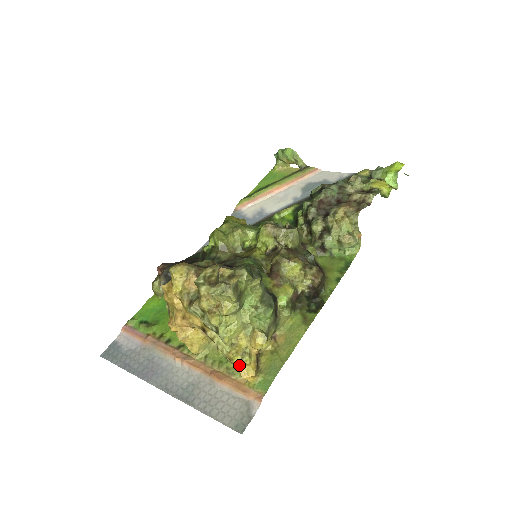
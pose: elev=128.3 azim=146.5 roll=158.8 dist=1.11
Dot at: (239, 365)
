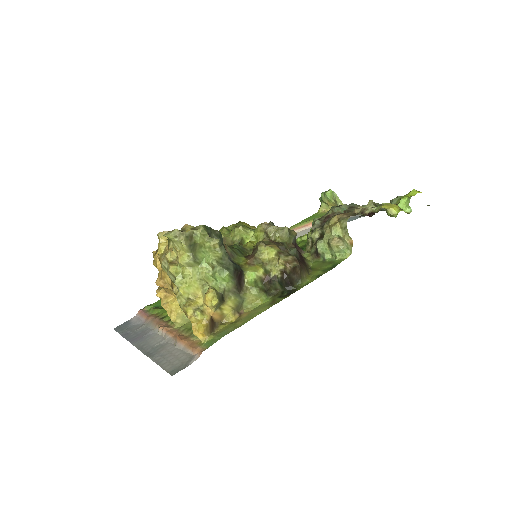
Dot at: (191, 319)
